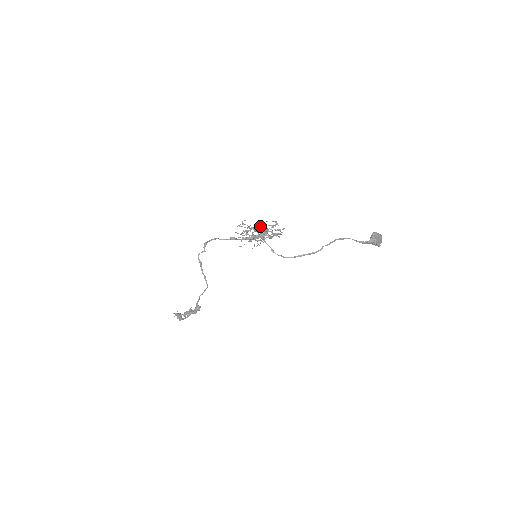
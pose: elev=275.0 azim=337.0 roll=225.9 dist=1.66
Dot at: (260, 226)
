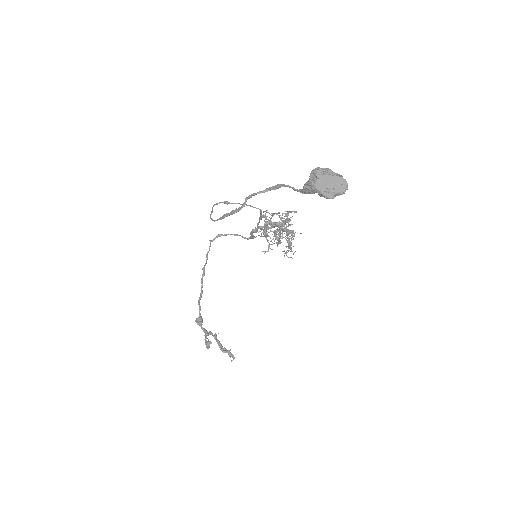
Dot at: occluded
